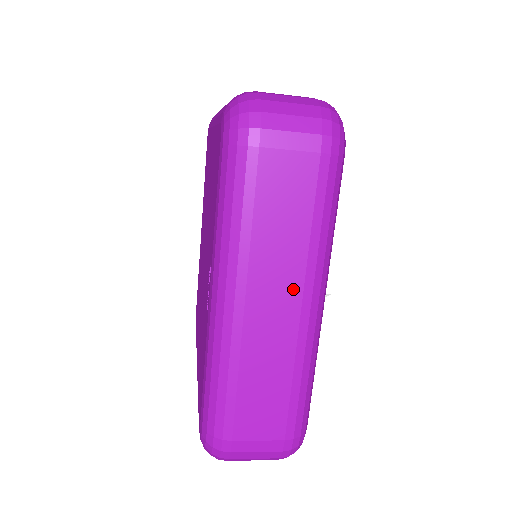
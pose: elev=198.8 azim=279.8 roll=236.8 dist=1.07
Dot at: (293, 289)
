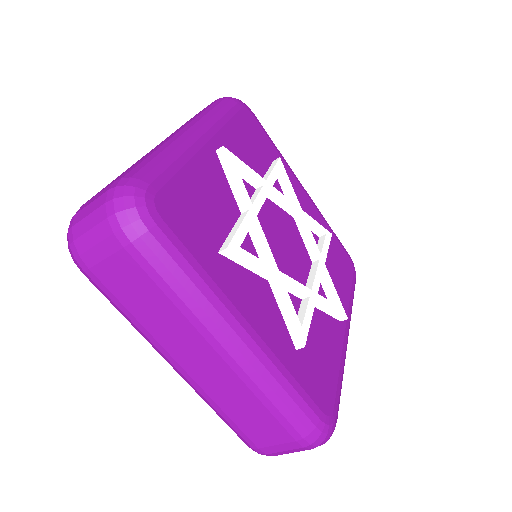
Dot at: occluded
